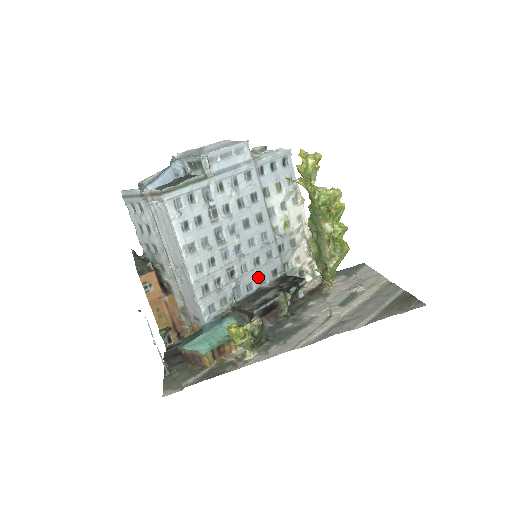
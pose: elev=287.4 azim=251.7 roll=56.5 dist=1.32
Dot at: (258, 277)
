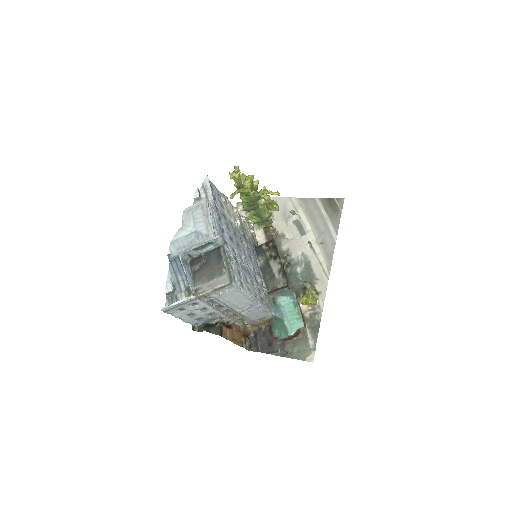
Dot at: (256, 264)
